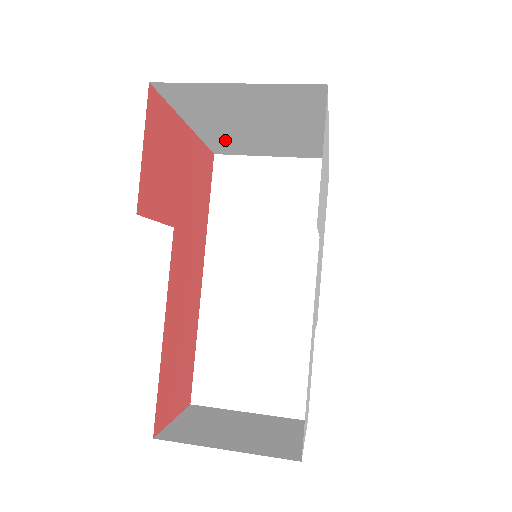
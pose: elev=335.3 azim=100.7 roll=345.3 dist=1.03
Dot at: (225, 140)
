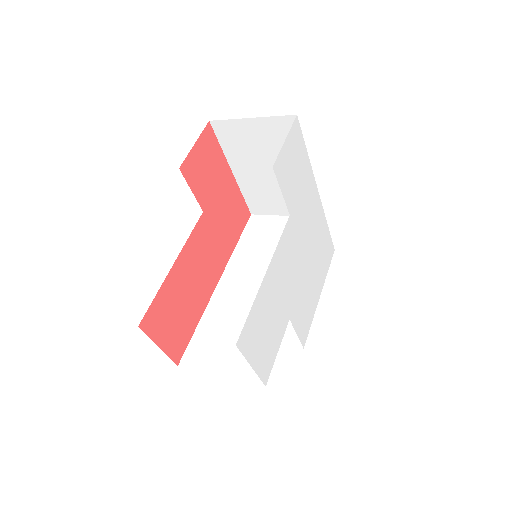
Dot at: (255, 191)
